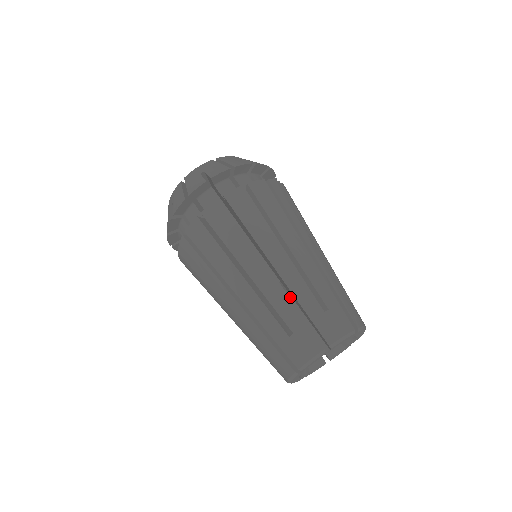
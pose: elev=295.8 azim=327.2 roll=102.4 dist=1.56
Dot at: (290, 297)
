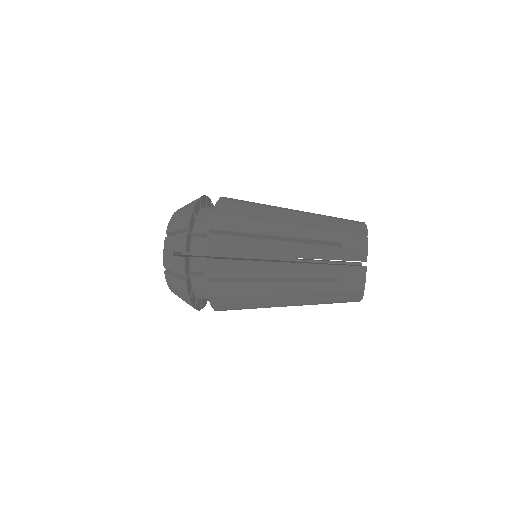
Dot at: occluded
